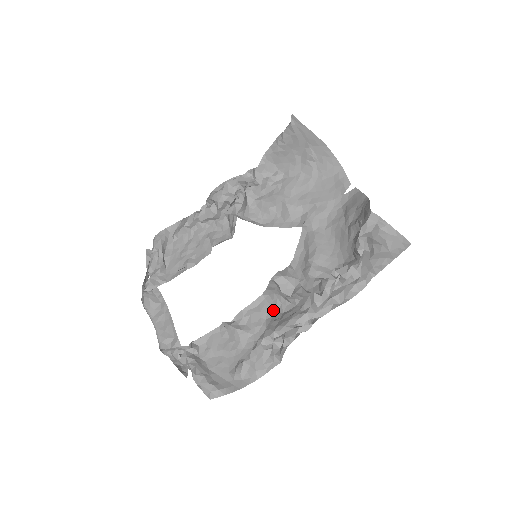
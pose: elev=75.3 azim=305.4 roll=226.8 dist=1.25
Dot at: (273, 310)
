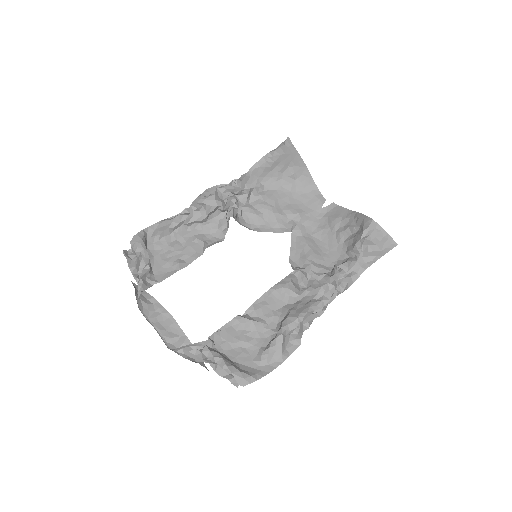
Dot at: (282, 302)
